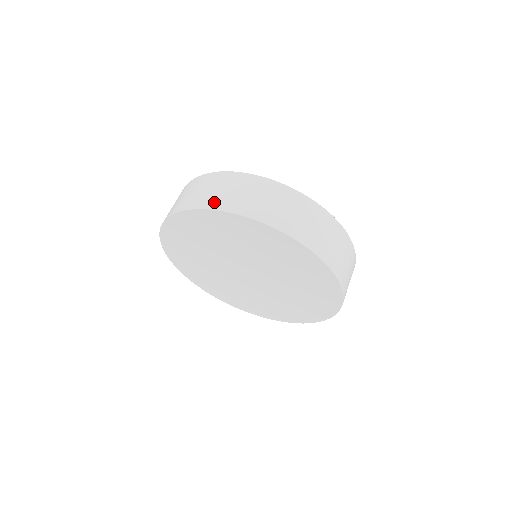
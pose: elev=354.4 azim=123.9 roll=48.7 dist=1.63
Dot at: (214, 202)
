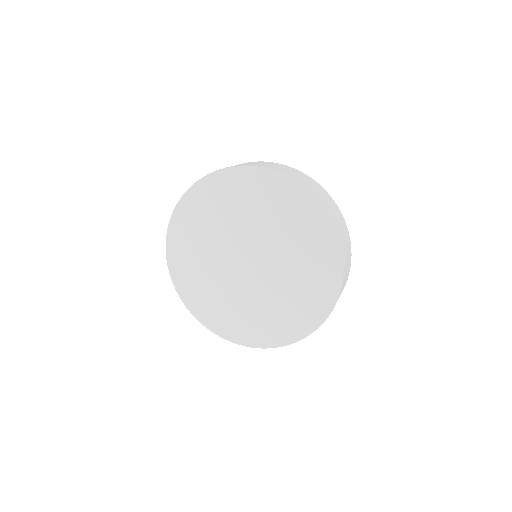
Dot at: occluded
